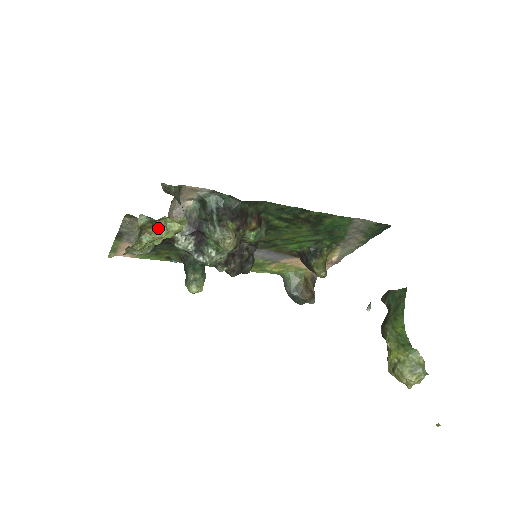
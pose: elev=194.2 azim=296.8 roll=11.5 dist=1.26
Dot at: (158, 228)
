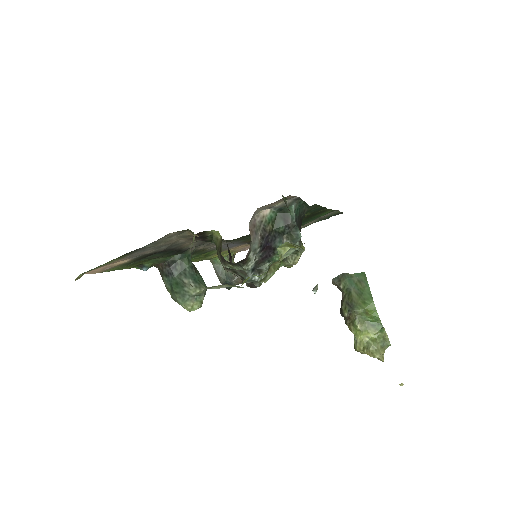
Dot at: (279, 258)
